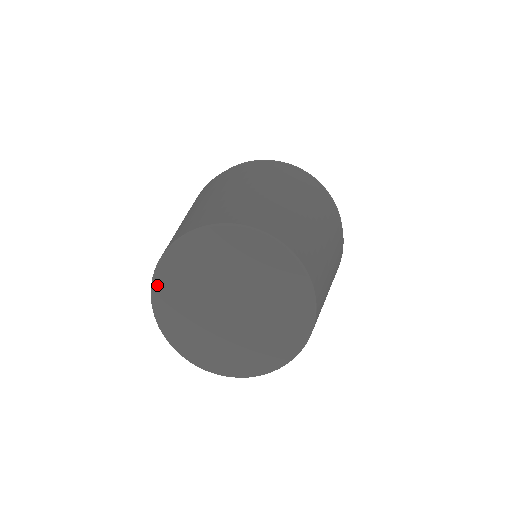
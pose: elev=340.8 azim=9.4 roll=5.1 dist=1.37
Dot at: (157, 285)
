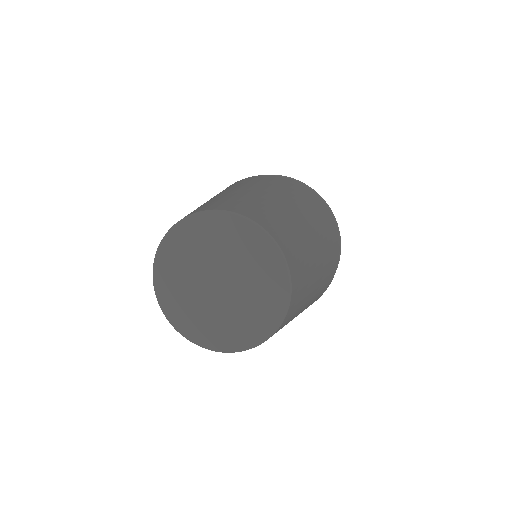
Dot at: (157, 269)
